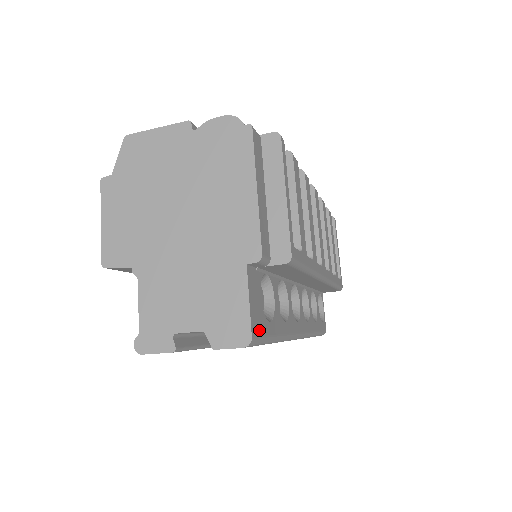
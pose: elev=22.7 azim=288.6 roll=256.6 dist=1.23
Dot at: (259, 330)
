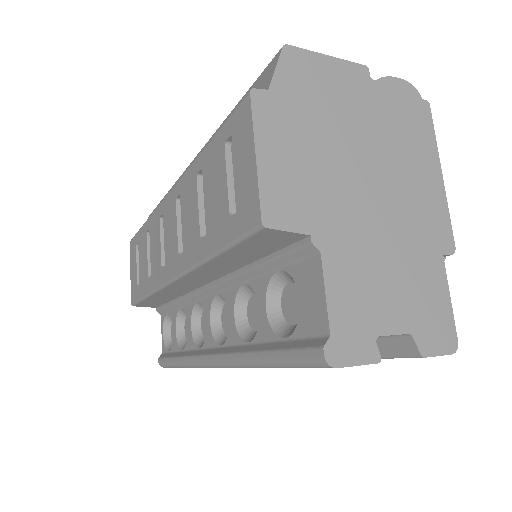
Dot at: occluded
